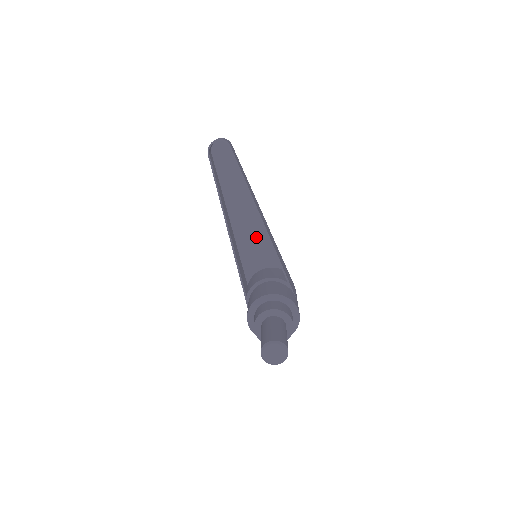
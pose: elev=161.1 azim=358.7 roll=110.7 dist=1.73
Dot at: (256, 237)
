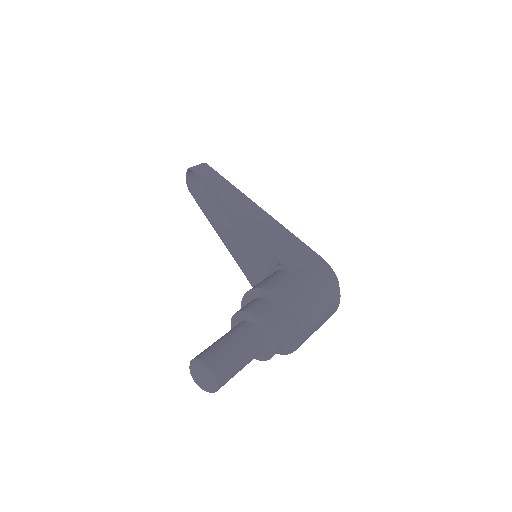
Dot at: occluded
